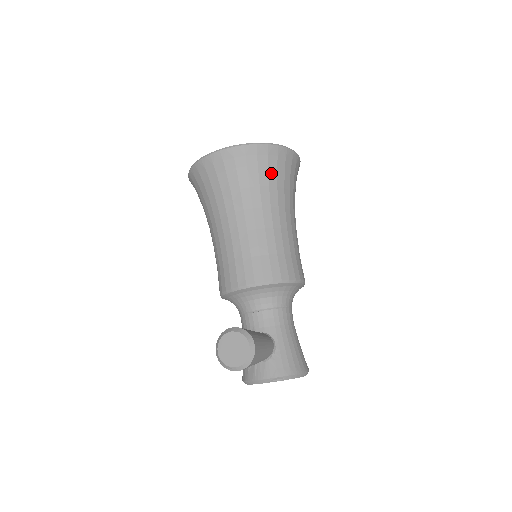
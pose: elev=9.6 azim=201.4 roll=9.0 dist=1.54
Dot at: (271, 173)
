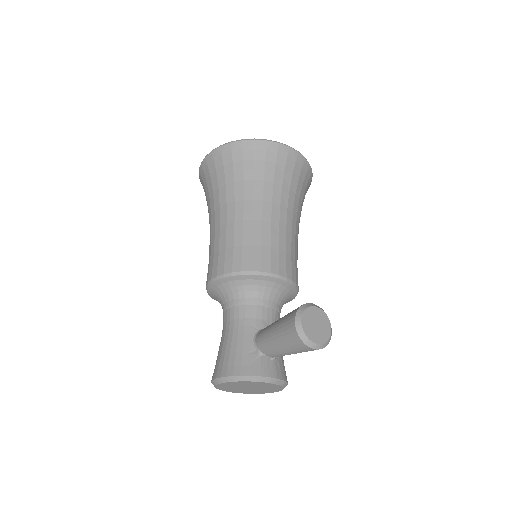
Dot at: (304, 195)
